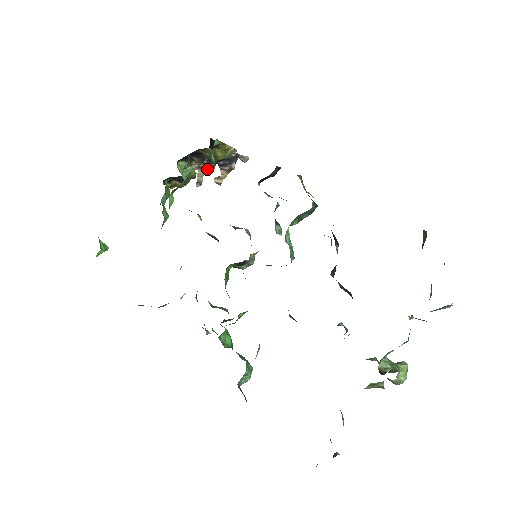
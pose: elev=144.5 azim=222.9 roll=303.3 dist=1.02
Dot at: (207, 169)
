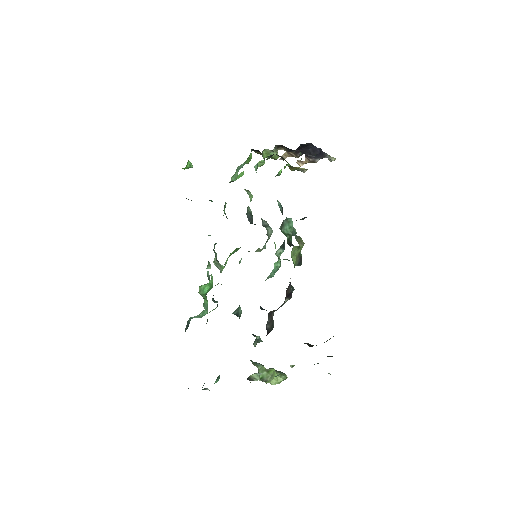
Dot at: (292, 155)
